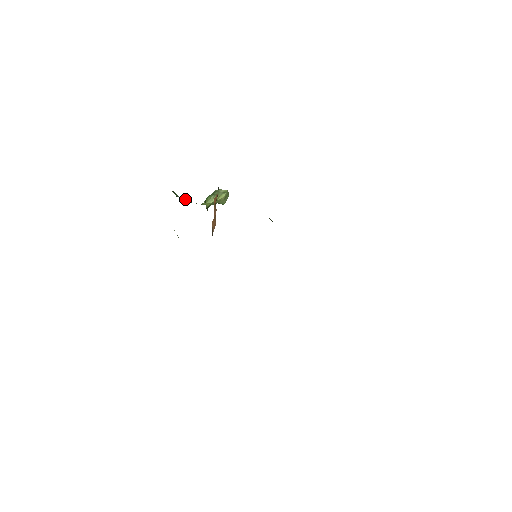
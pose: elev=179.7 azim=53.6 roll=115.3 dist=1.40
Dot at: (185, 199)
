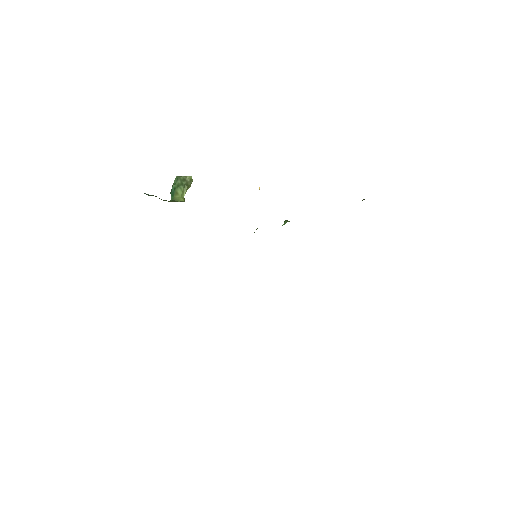
Dot at: occluded
